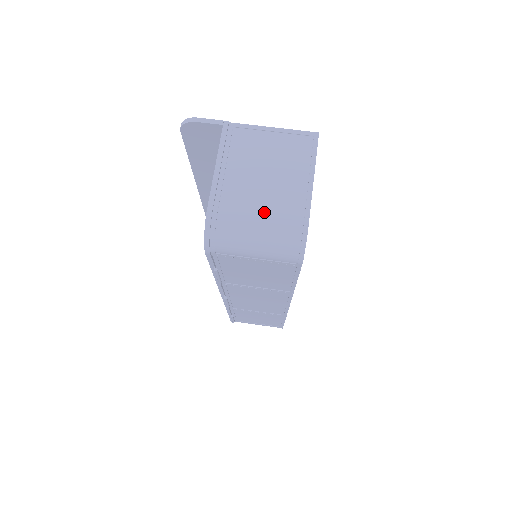
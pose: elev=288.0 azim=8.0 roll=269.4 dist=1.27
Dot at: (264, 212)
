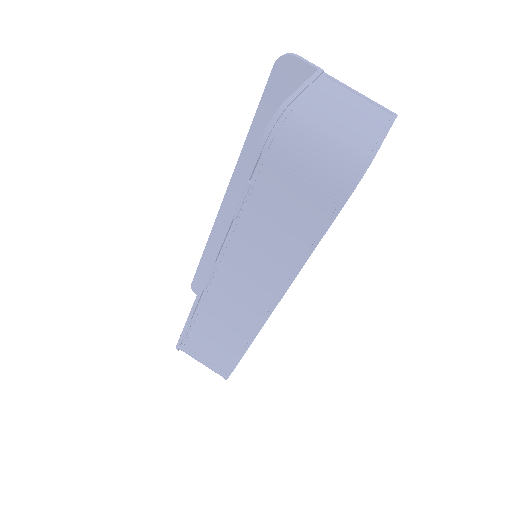
Dot at: (336, 130)
